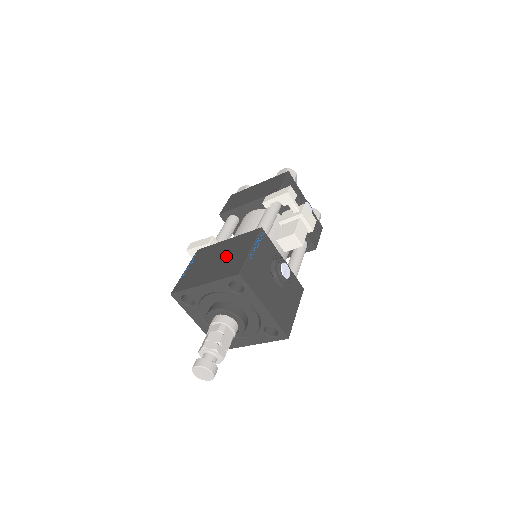
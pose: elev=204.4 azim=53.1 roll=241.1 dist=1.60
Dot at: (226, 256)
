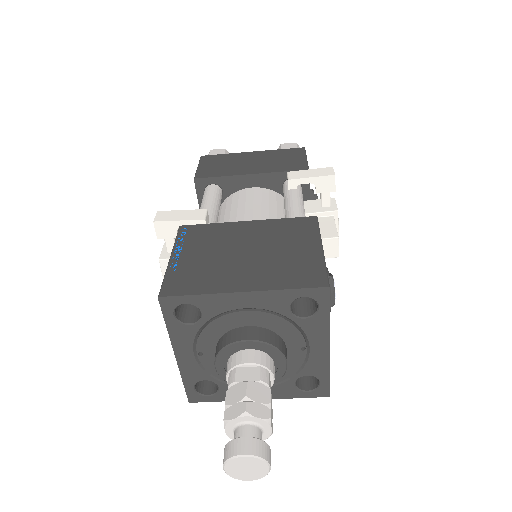
Dot at: (267, 249)
